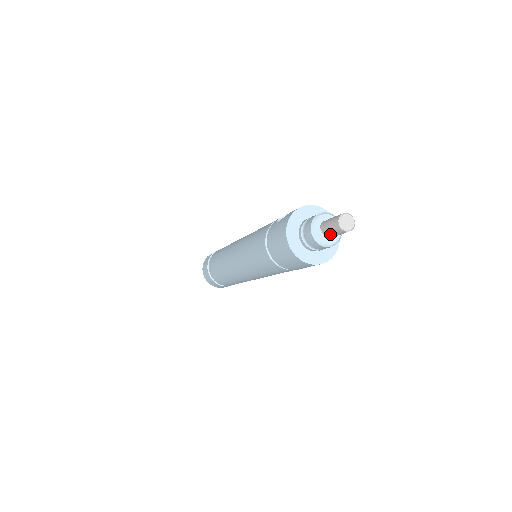
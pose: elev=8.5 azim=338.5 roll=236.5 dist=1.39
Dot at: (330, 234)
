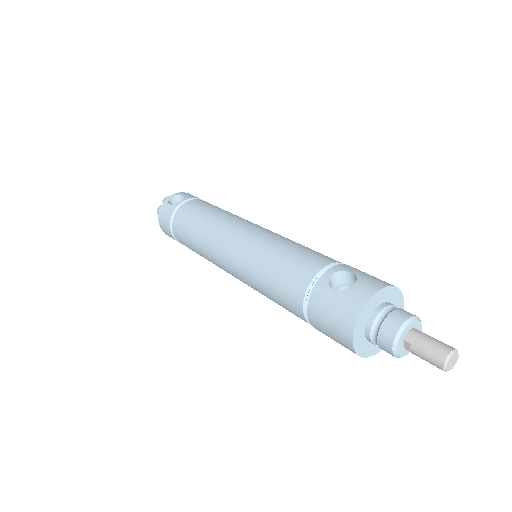
Dot at: occluded
